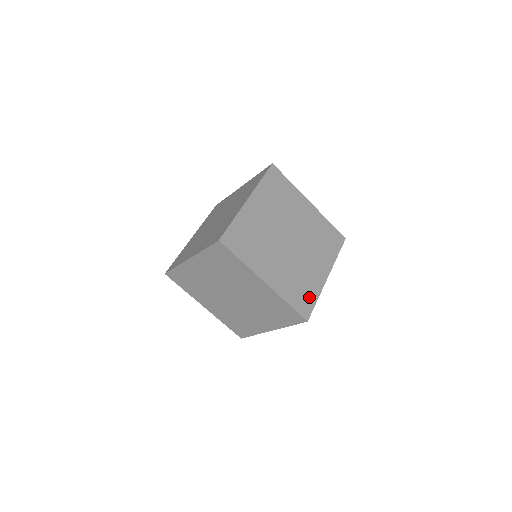
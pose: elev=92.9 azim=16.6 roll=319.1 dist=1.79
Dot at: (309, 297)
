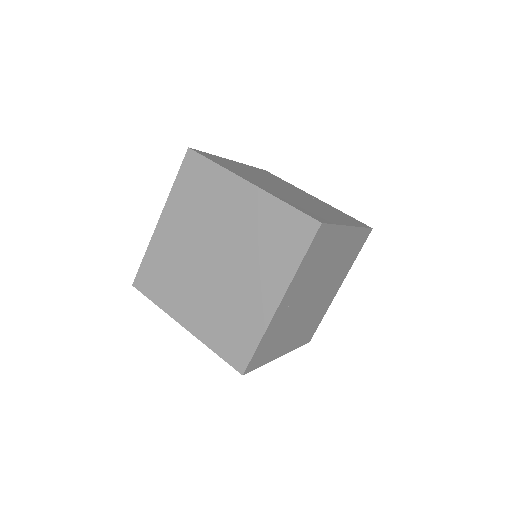
Dot at: (265, 356)
